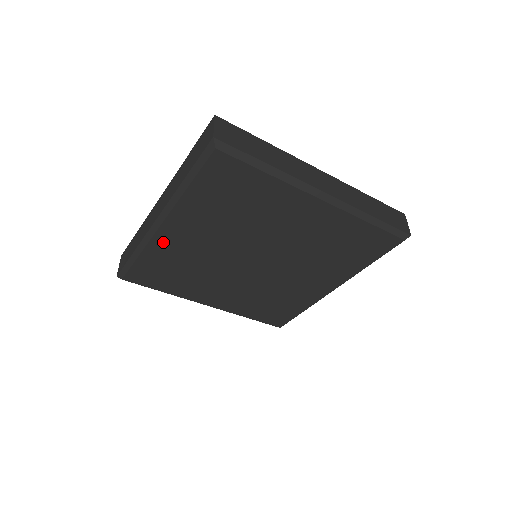
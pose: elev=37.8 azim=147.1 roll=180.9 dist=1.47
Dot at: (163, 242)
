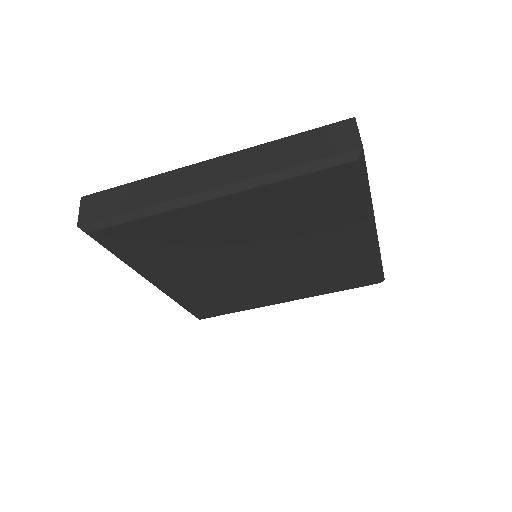
Dot at: (176, 291)
